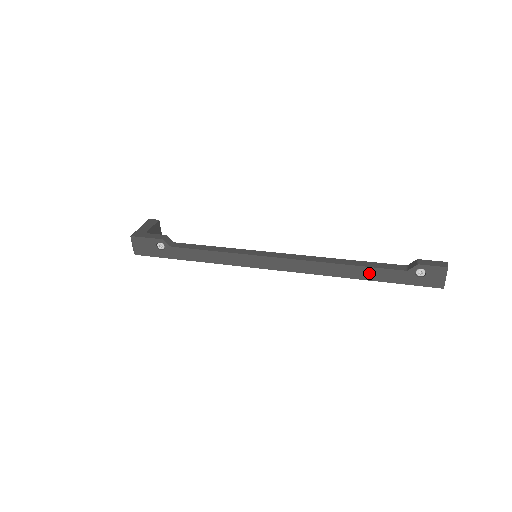
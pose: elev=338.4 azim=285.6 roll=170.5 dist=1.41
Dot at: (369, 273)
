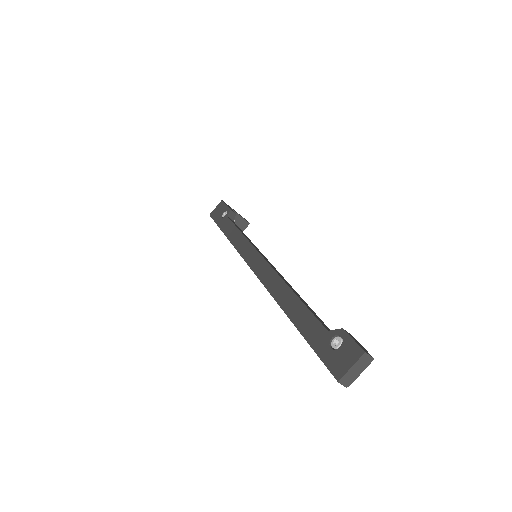
Dot at: (299, 313)
